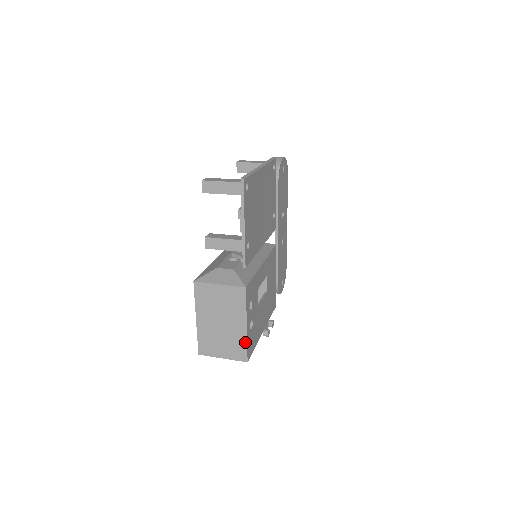
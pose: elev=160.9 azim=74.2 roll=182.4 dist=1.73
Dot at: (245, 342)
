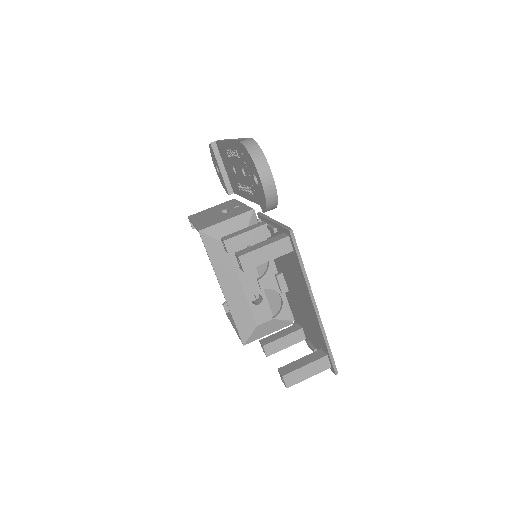
Dot at: occluded
